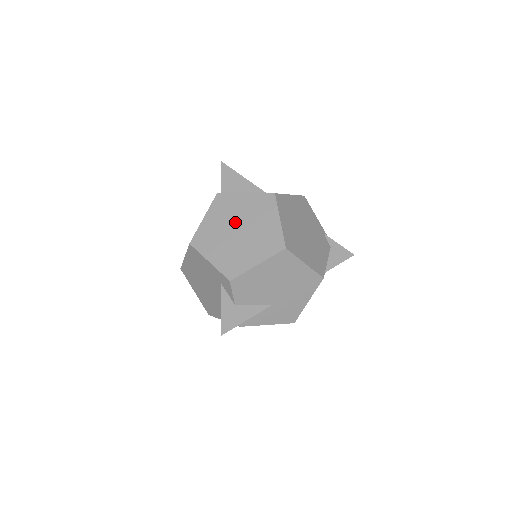
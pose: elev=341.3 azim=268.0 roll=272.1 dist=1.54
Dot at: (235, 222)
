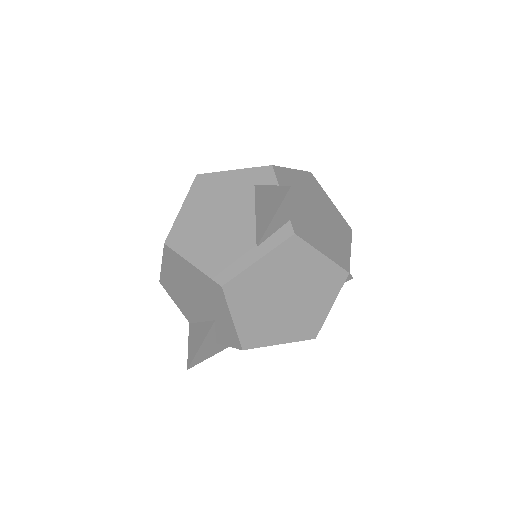
Dot at: occluded
